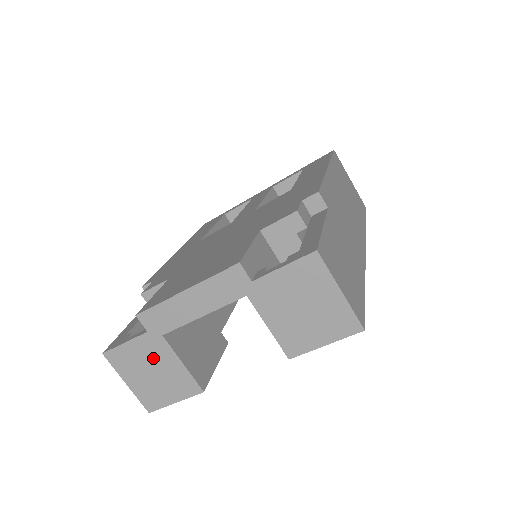
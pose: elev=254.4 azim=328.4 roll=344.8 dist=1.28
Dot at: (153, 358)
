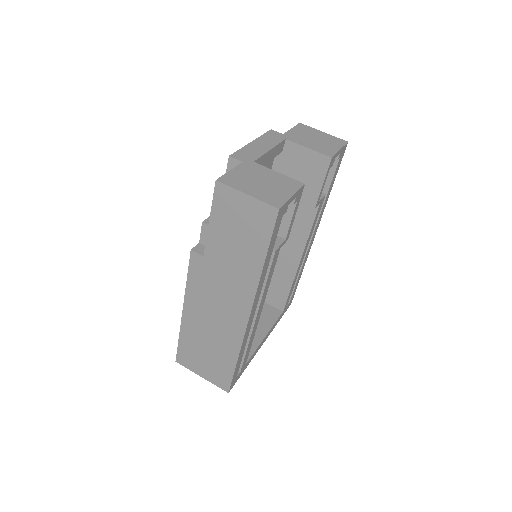
Dot at: (256, 174)
